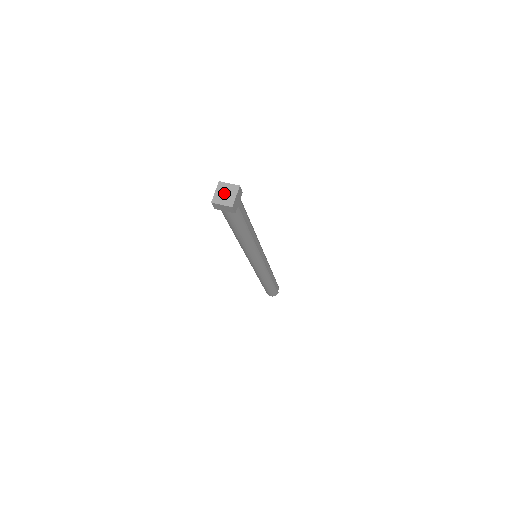
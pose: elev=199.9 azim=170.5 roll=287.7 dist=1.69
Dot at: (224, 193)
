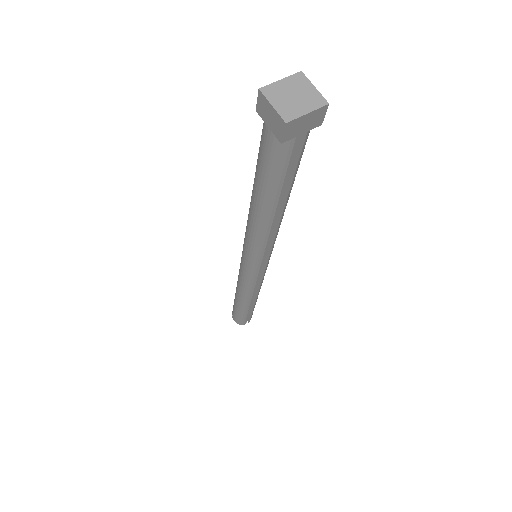
Dot at: (293, 93)
